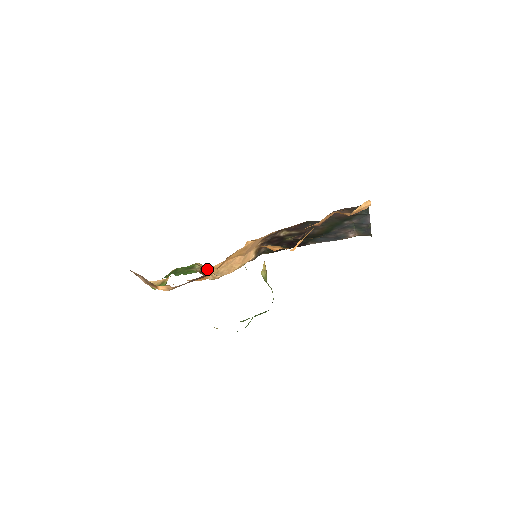
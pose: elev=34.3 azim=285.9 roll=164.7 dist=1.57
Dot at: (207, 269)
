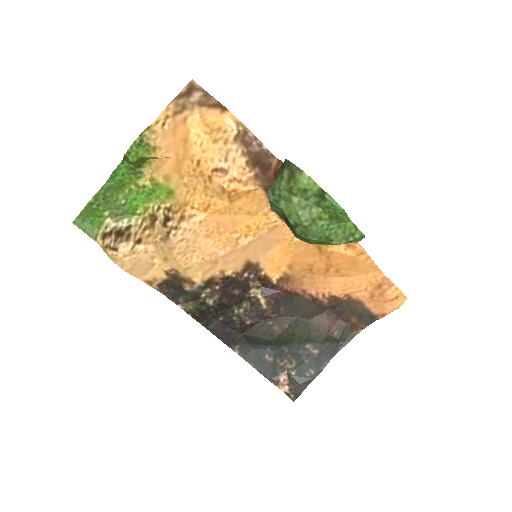
Dot at: (186, 213)
